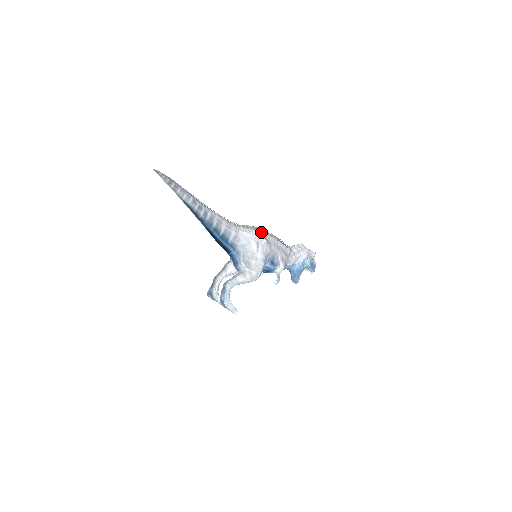
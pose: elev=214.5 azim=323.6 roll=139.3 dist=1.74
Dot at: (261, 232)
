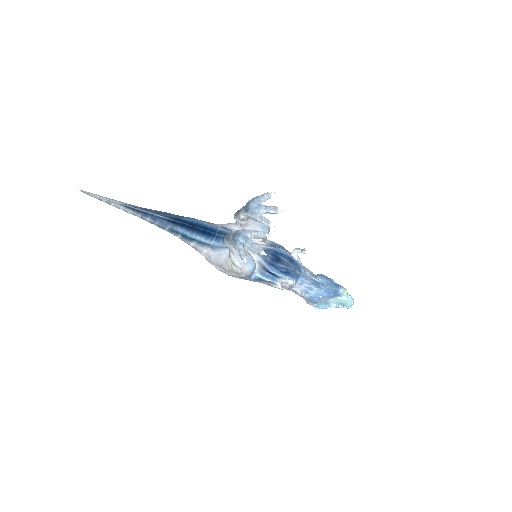
Dot at: occluded
